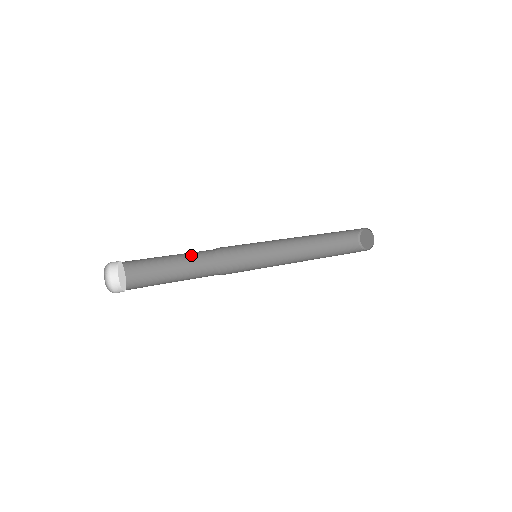
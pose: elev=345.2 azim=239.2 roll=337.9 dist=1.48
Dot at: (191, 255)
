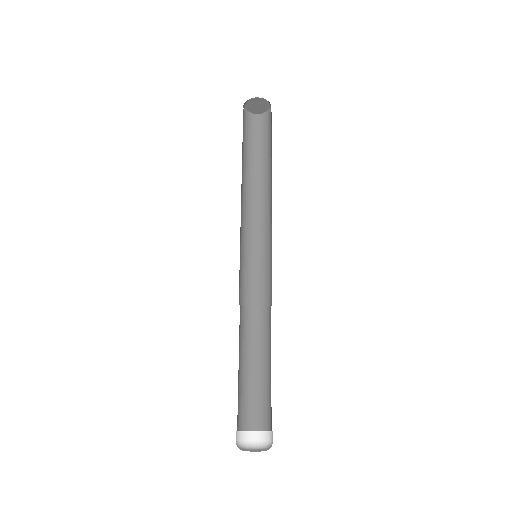
Dot at: occluded
